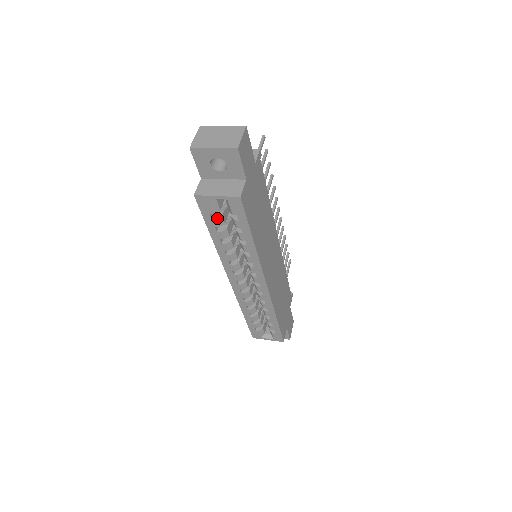
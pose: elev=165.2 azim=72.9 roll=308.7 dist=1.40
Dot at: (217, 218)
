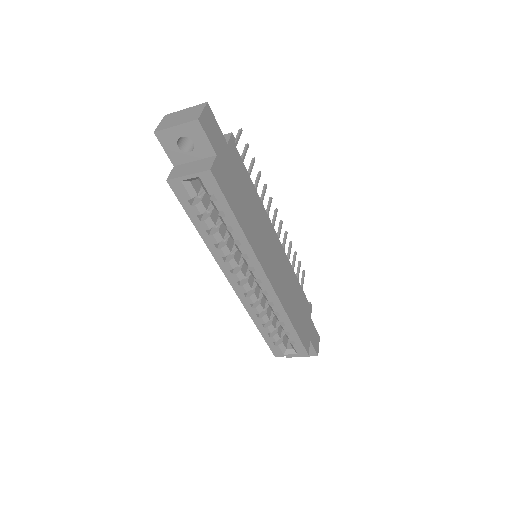
Dot at: (196, 204)
